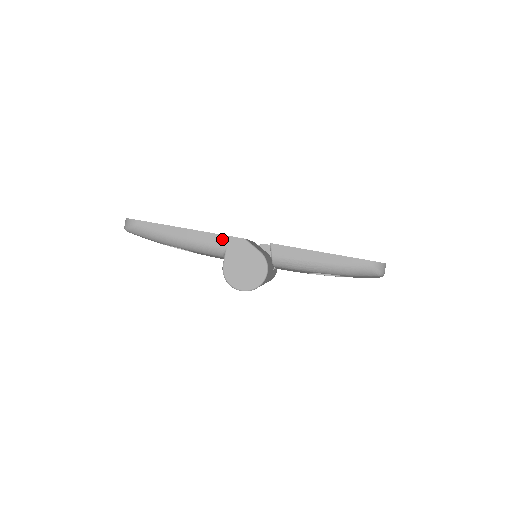
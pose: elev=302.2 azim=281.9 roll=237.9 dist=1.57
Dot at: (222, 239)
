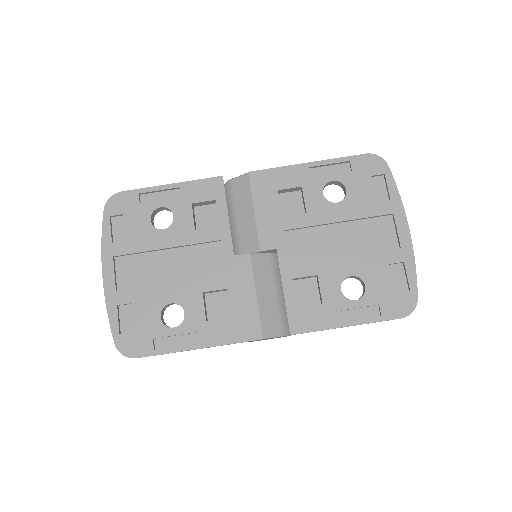
Dot at: occluded
